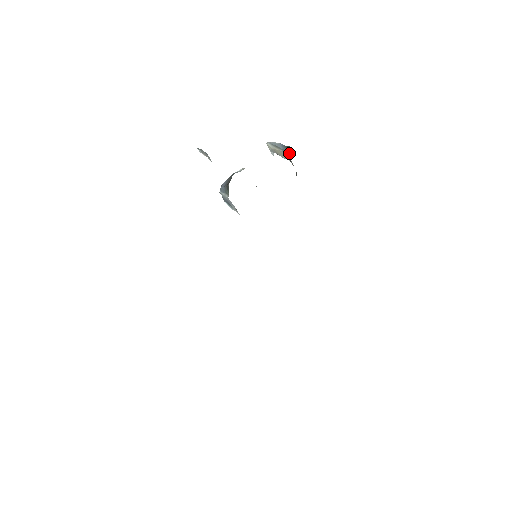
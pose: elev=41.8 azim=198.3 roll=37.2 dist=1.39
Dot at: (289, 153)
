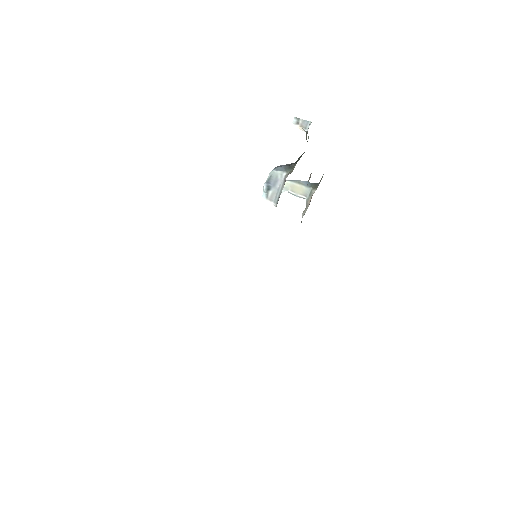
Dot at: (315, 188)
